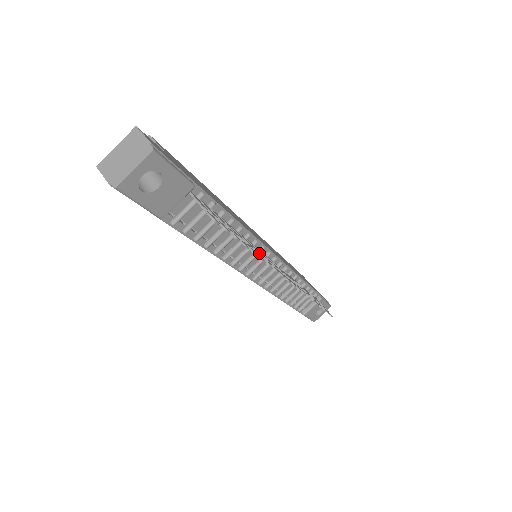
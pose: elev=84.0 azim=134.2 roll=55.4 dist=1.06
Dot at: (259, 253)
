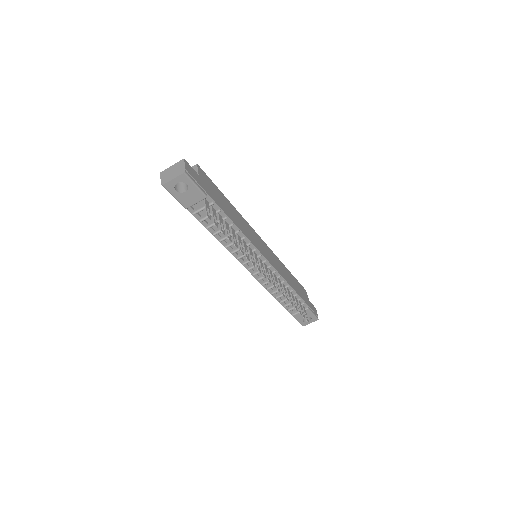
Dot at: (245, 250)
